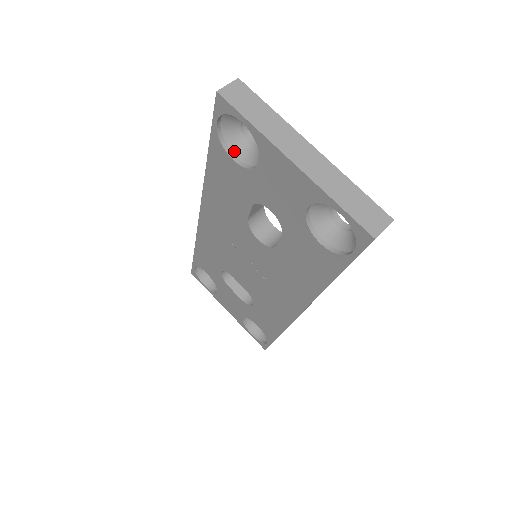
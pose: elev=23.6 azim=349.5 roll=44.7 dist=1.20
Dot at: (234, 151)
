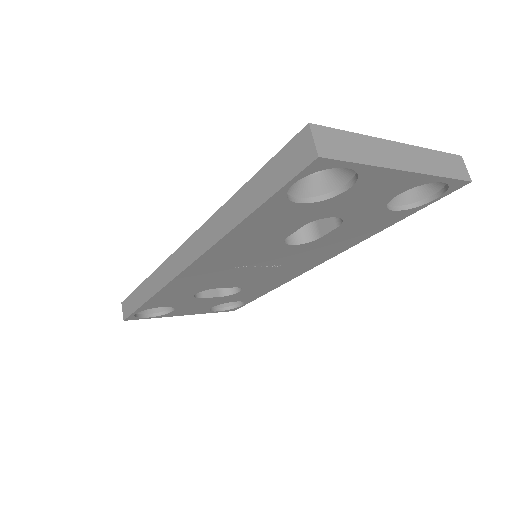
Dot at: (294, 194)
